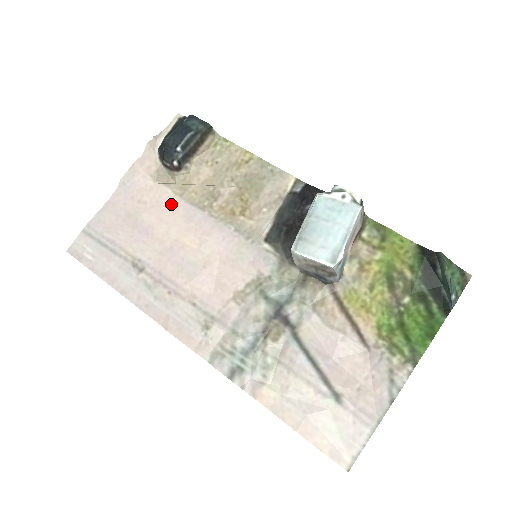
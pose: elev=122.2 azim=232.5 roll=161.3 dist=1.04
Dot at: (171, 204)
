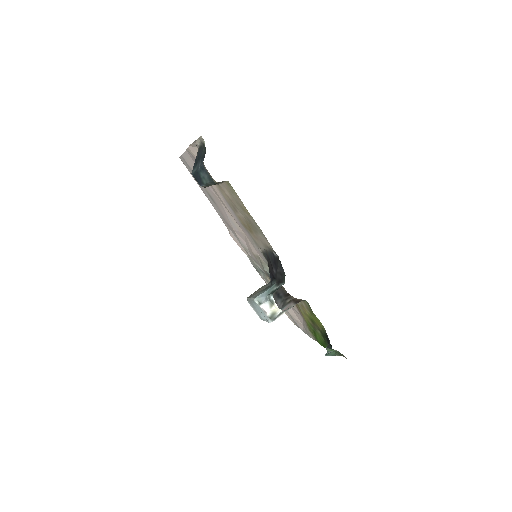
Dot at: (216, 189)
